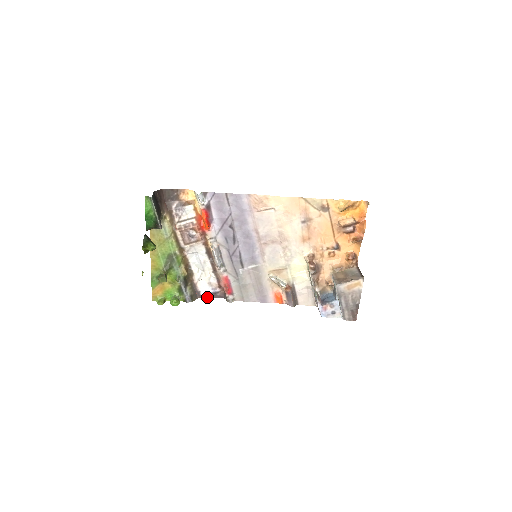
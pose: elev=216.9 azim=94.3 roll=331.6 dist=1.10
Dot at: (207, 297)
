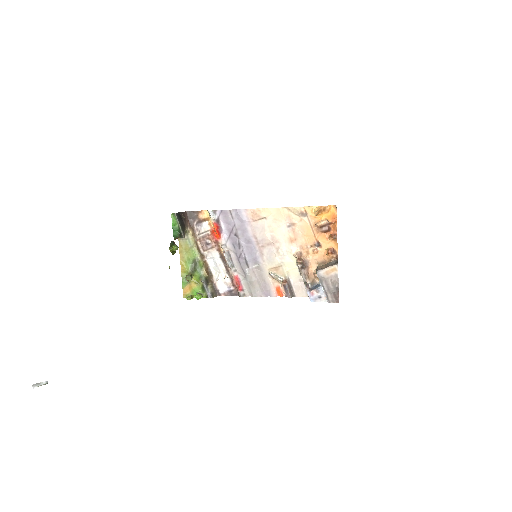
Dot at: (225, 295)
